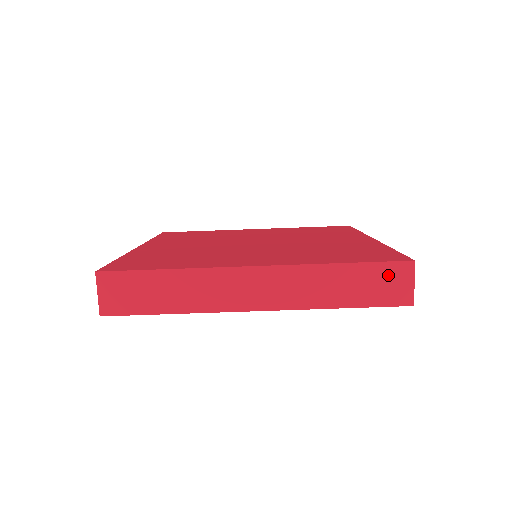
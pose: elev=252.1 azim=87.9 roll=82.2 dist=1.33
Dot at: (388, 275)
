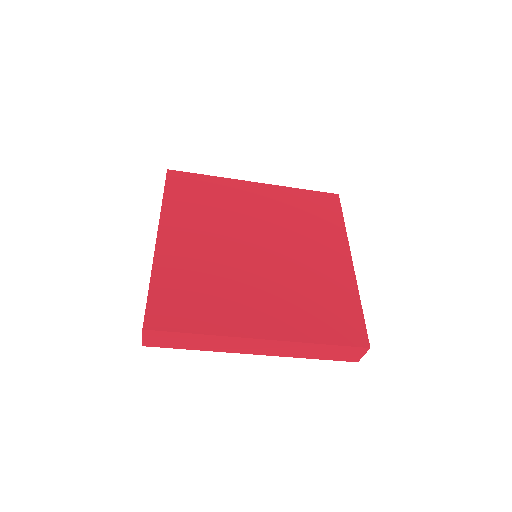
Dot at: (349, 351)
